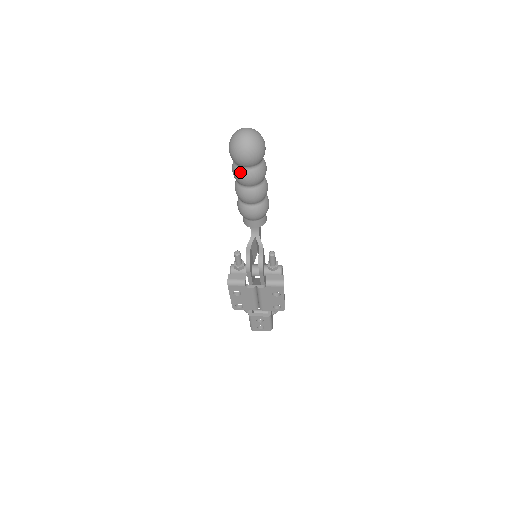
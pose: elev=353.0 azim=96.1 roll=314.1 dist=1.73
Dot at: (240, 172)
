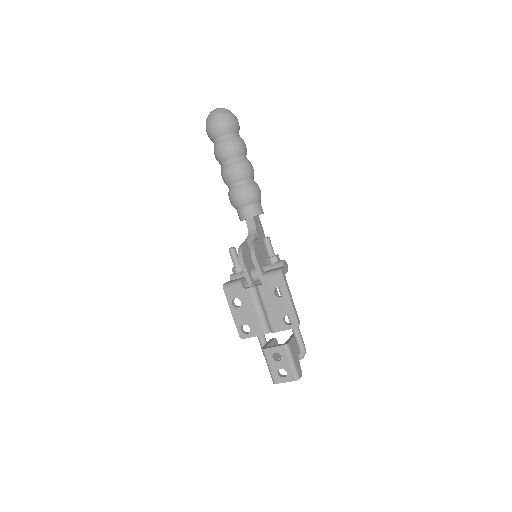
Dot at: (216, 146)
